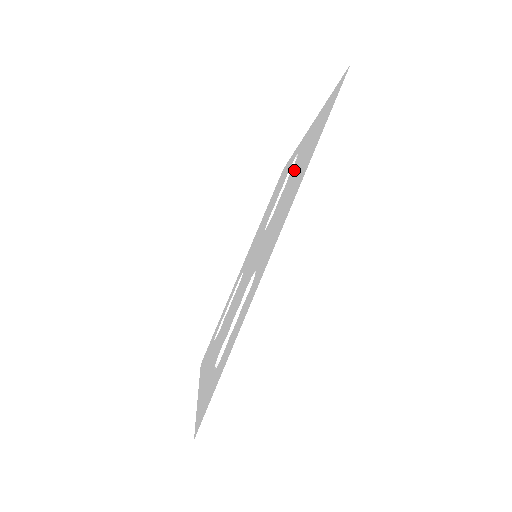
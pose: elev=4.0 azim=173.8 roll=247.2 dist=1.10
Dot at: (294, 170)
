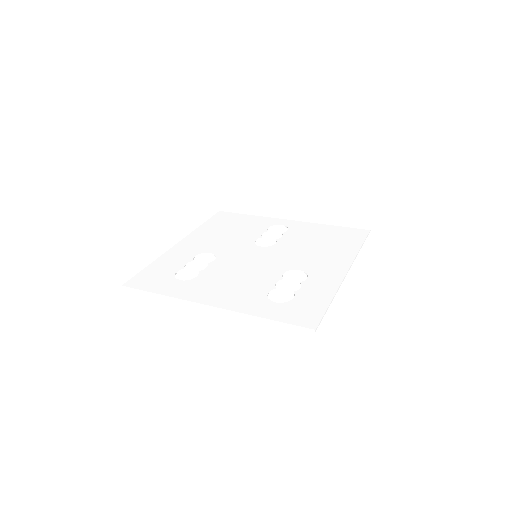
Dot at: (303, 237)
